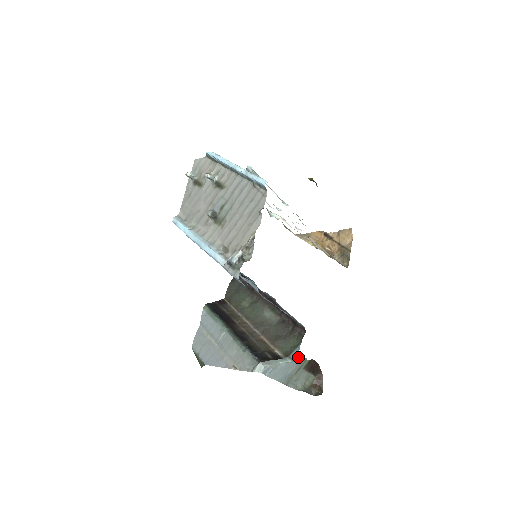
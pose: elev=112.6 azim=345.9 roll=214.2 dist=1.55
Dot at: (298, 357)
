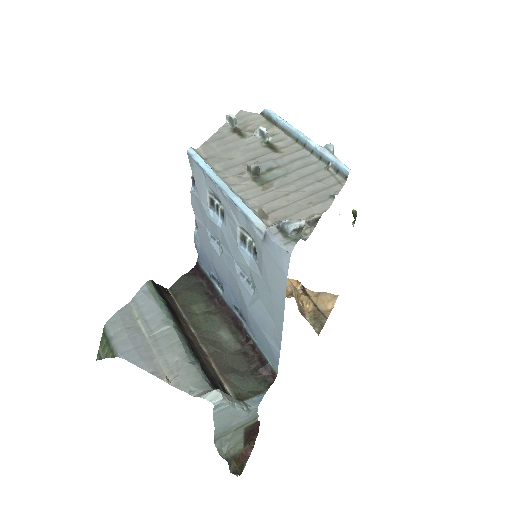
Dot at: (256, 408)
